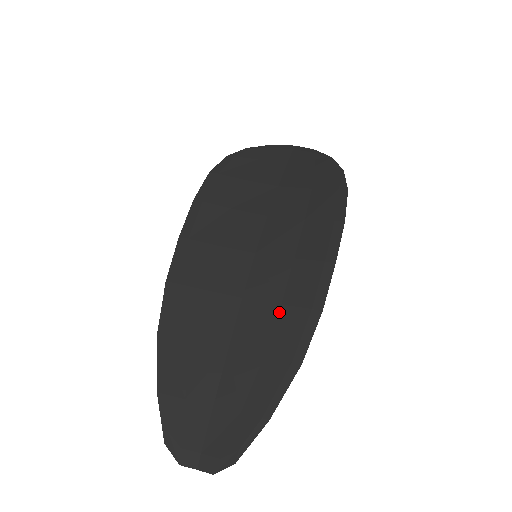
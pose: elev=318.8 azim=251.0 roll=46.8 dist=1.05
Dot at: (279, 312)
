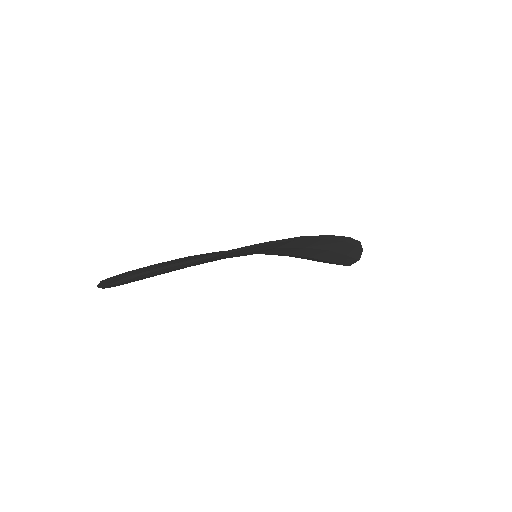
Dot at: occluded
